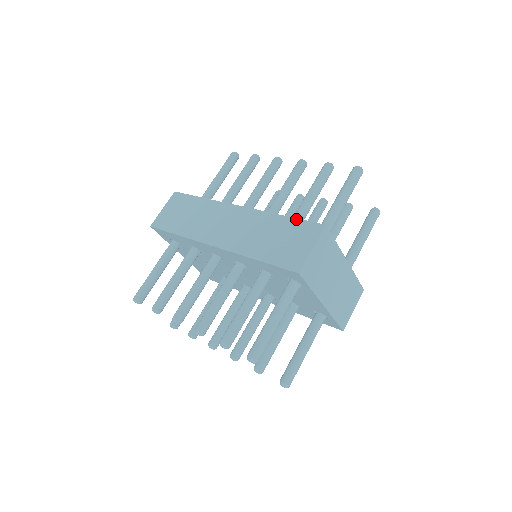
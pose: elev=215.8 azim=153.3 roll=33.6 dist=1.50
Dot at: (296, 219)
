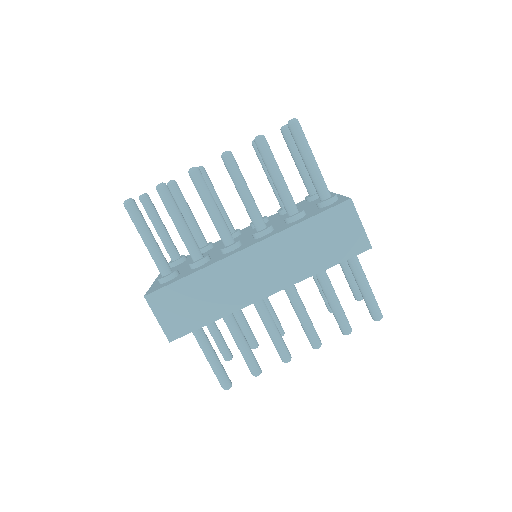
Dot at: (319, 215)
